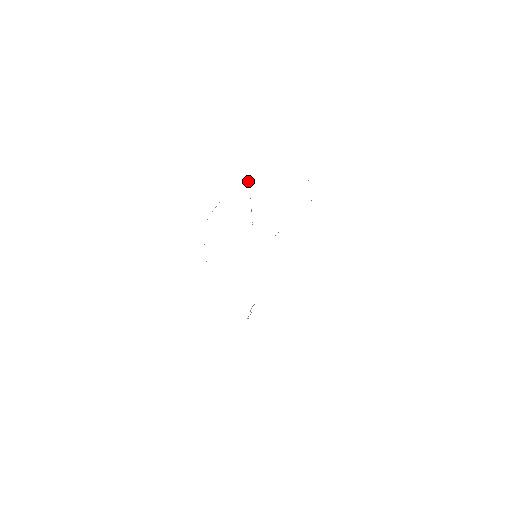
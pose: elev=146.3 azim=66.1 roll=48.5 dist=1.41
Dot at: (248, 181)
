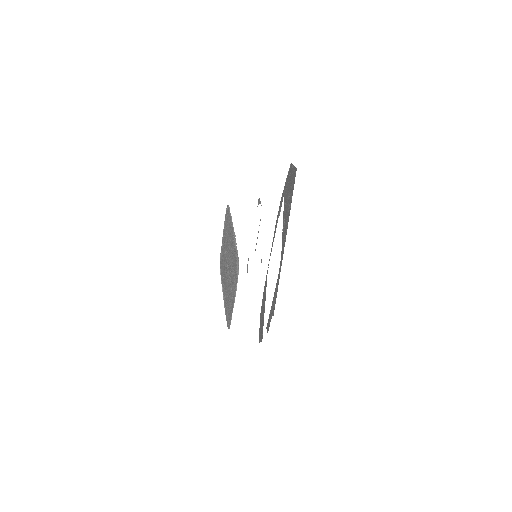
Dot at: (220, 269)
